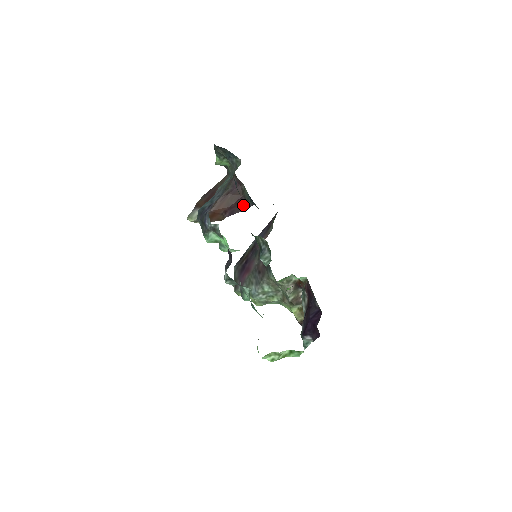
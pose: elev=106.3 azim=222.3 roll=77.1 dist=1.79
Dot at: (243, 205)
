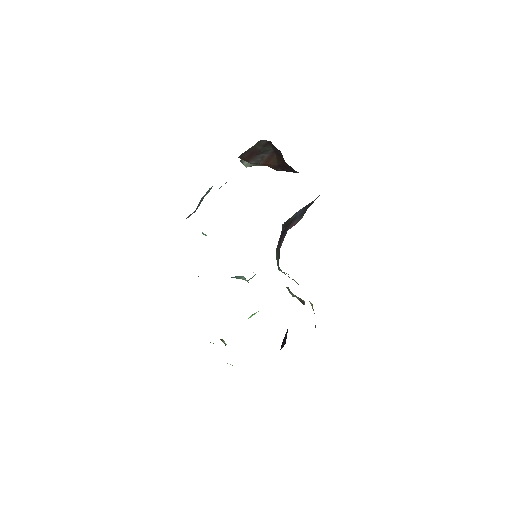
Dot at: (291, 169)
